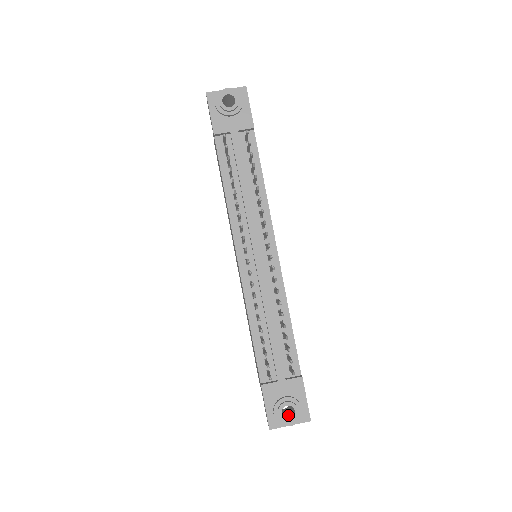
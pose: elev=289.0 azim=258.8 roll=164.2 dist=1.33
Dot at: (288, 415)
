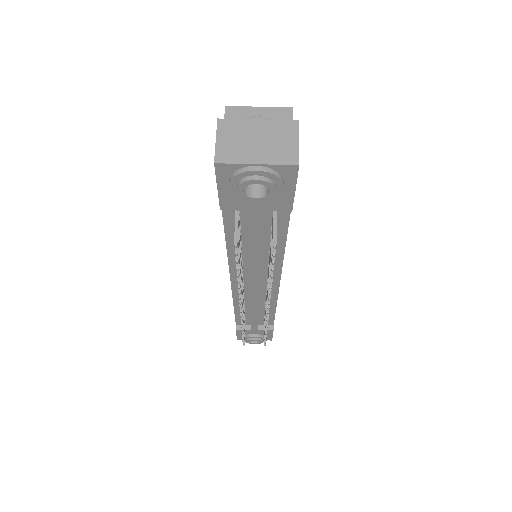
Dot at: occluded
